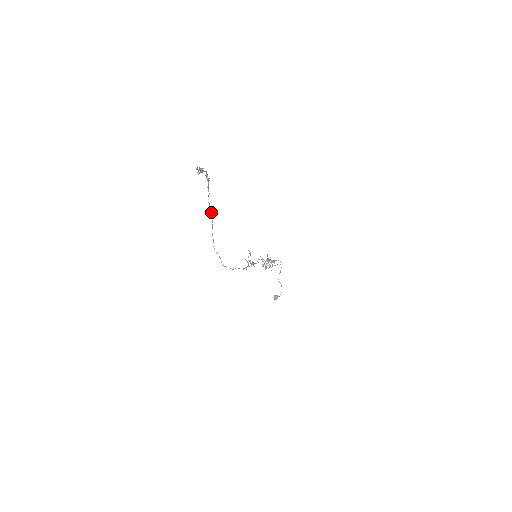
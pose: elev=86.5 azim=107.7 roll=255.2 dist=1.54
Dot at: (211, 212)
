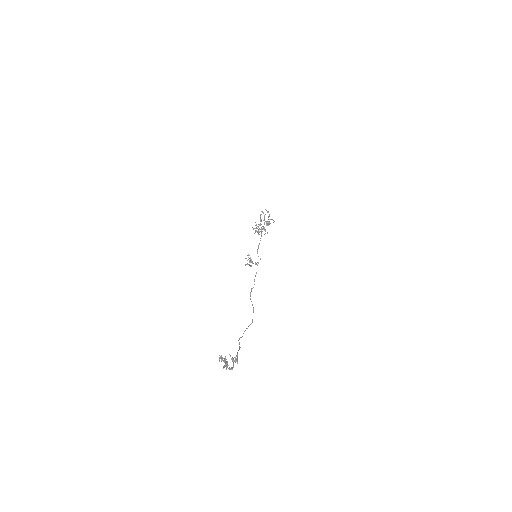
Dot at: occluded
